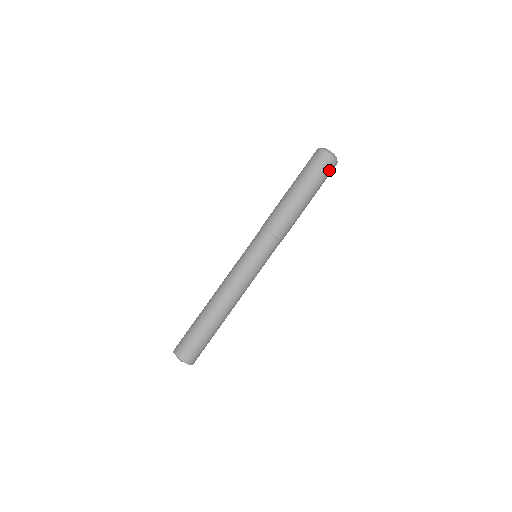
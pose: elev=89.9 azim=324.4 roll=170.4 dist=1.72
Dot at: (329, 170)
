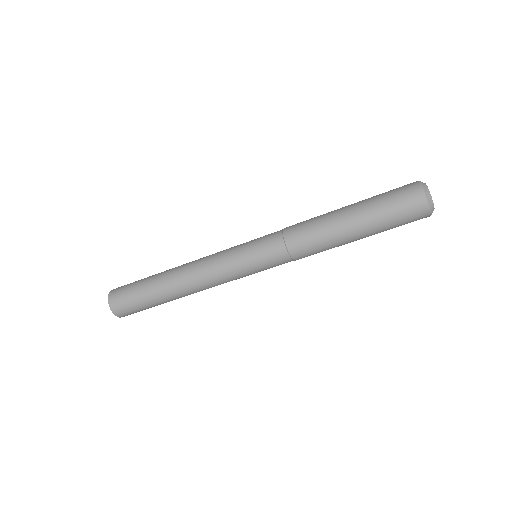
Dot at: occluded
